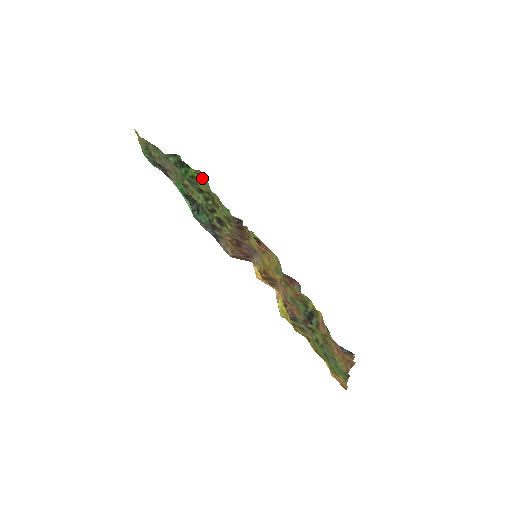
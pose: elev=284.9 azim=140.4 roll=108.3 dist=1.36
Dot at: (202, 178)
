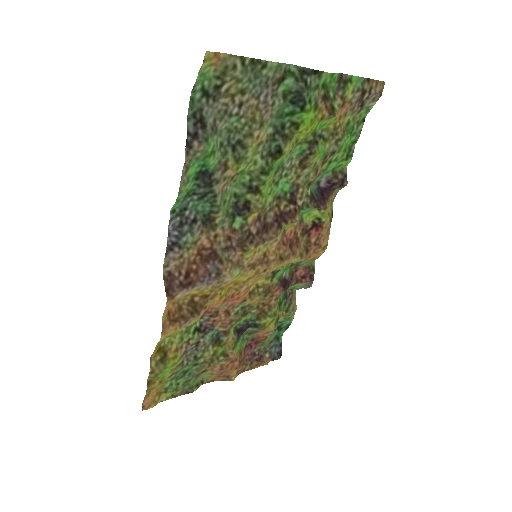
Dot at: (334, 117)
